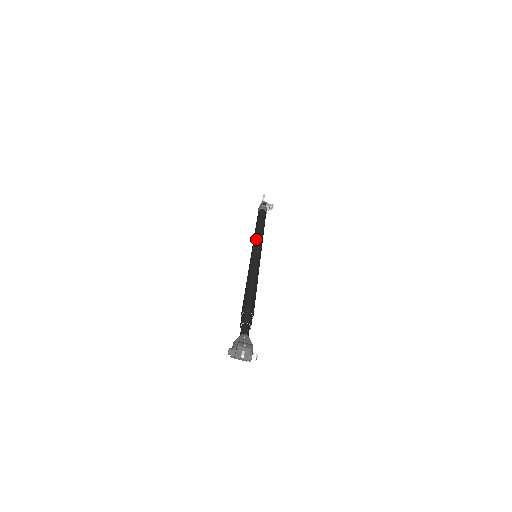
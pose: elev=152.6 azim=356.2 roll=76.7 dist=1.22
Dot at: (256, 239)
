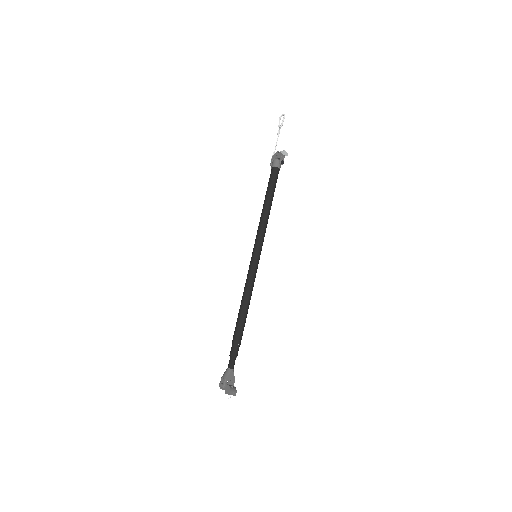
Dot at: (262, 232)
